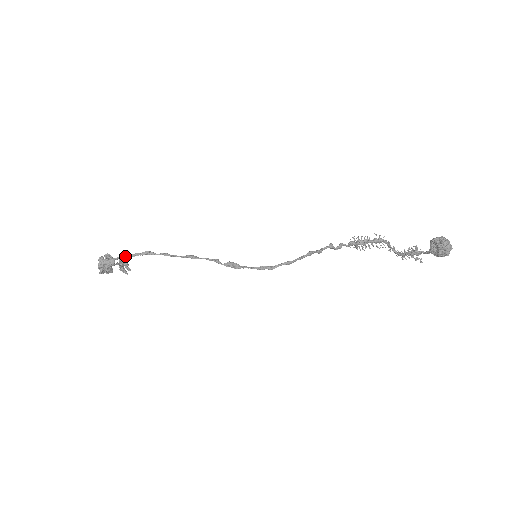
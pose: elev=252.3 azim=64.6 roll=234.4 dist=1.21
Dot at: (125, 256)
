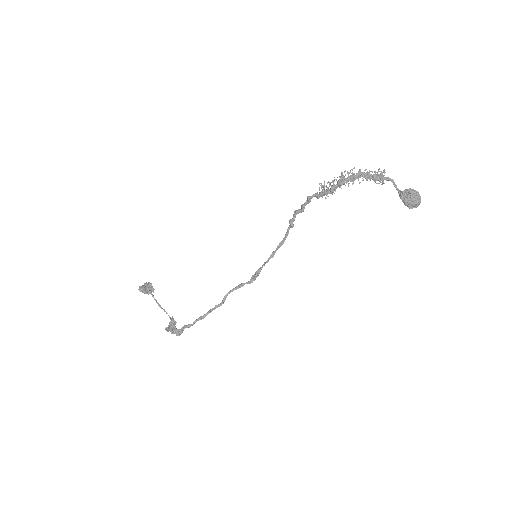
Dot at: occluded
